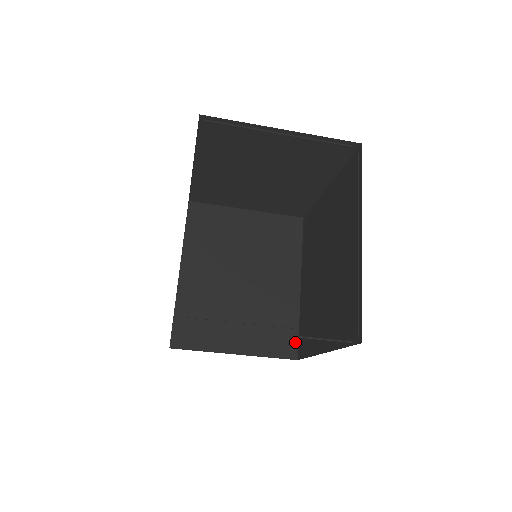
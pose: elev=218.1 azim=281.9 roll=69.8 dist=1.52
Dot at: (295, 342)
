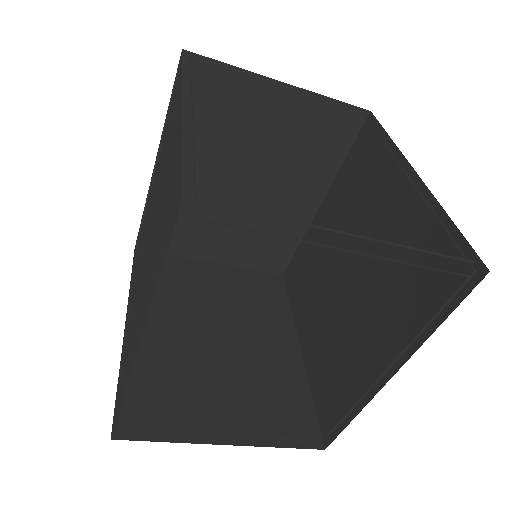
Dot at: (314, 422)
